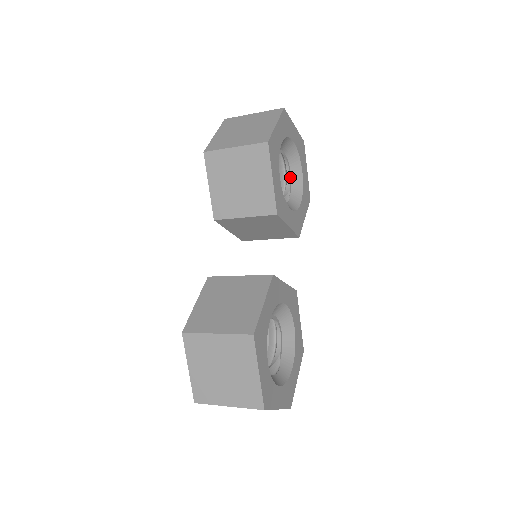
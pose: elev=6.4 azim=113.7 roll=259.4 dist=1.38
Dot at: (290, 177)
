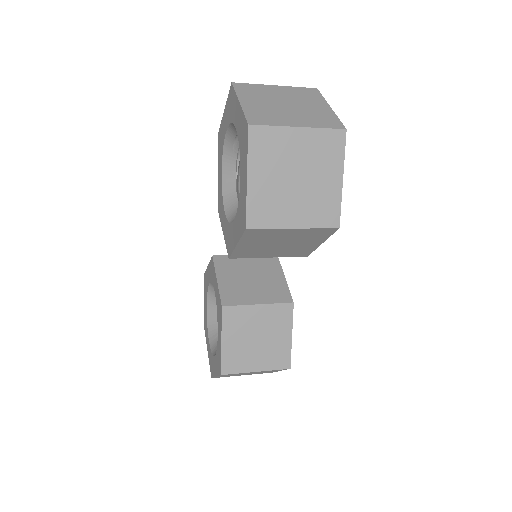
Dot at: occluded
